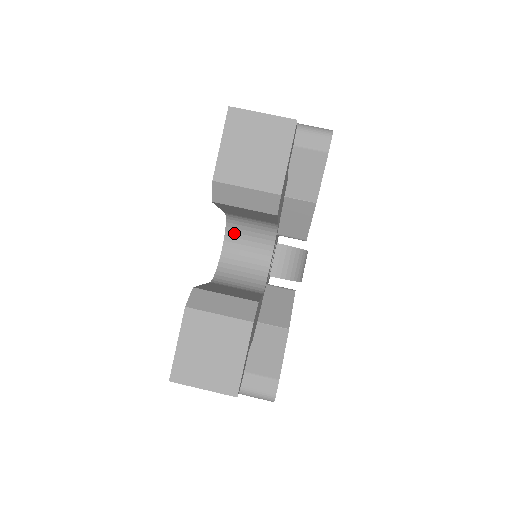
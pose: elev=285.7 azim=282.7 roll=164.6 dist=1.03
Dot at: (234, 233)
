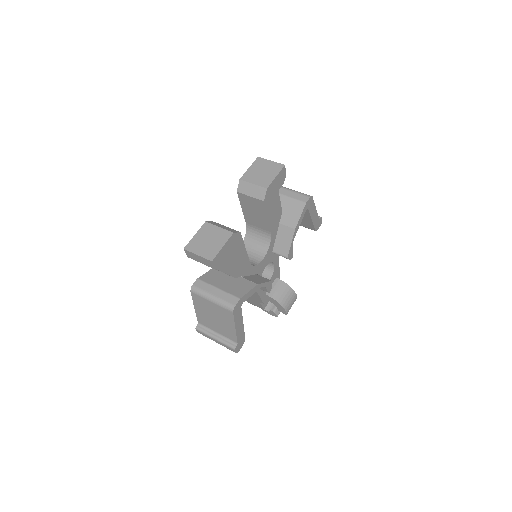
Dot at: (248, 241)
